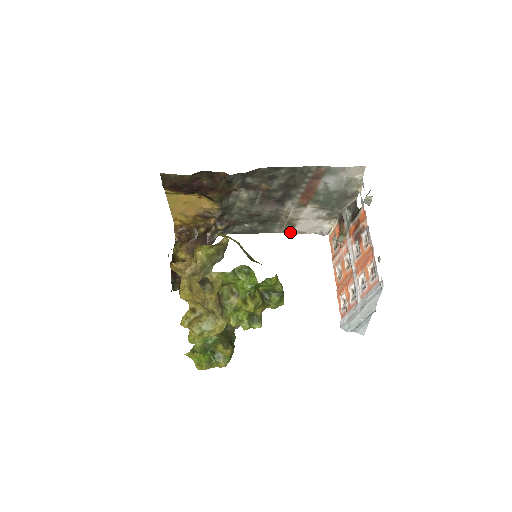
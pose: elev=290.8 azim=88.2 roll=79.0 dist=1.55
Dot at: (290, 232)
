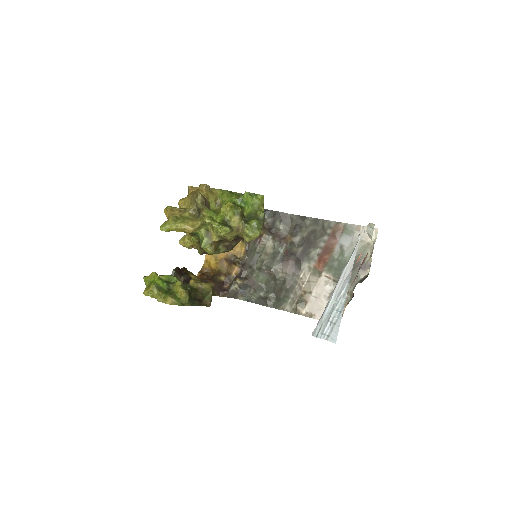
Dot at: (300, 313)
